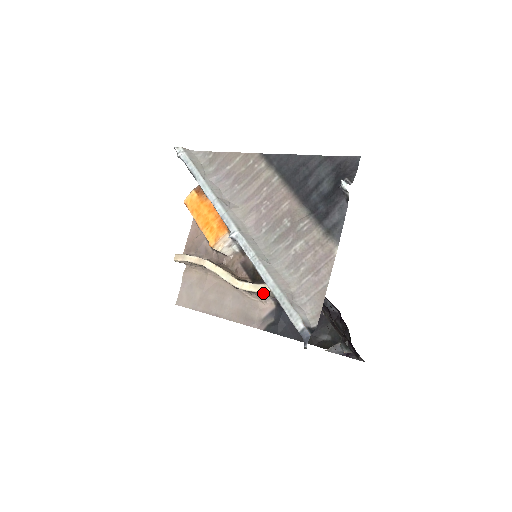
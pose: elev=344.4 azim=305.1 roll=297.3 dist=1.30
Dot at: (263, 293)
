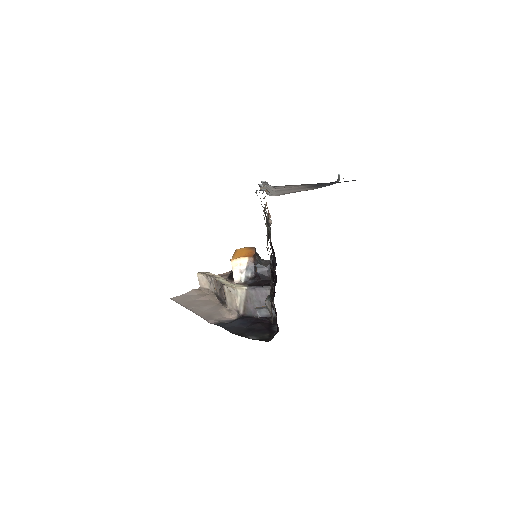
Dot at: (237, 296)
